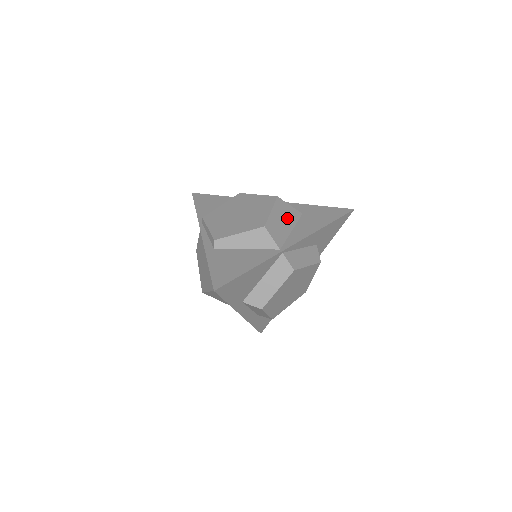
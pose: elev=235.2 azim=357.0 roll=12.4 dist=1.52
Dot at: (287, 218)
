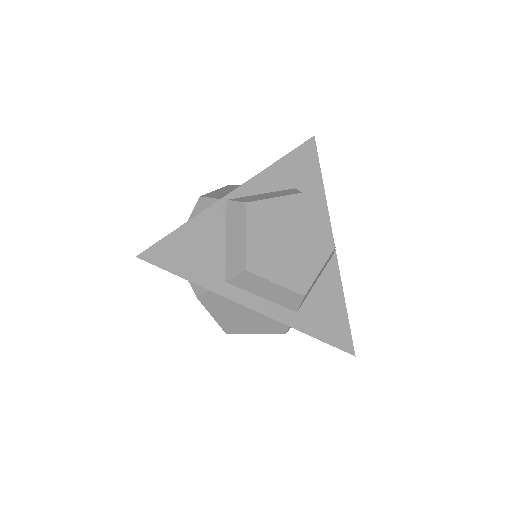
Dot at: occluded
